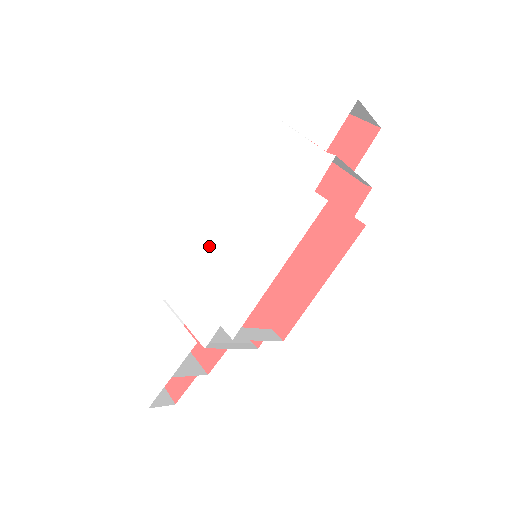
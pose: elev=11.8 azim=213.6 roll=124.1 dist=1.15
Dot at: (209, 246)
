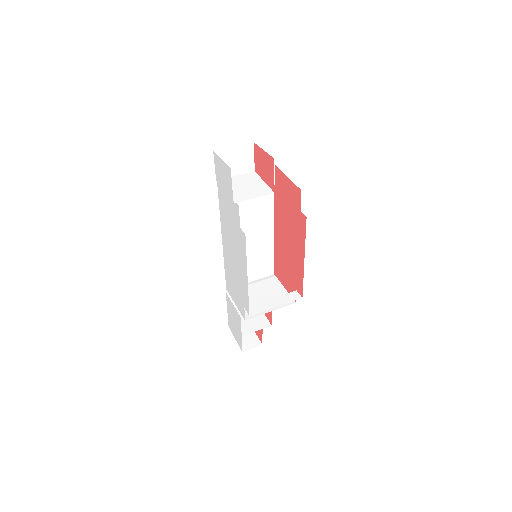
Dot at: (227, 260)
